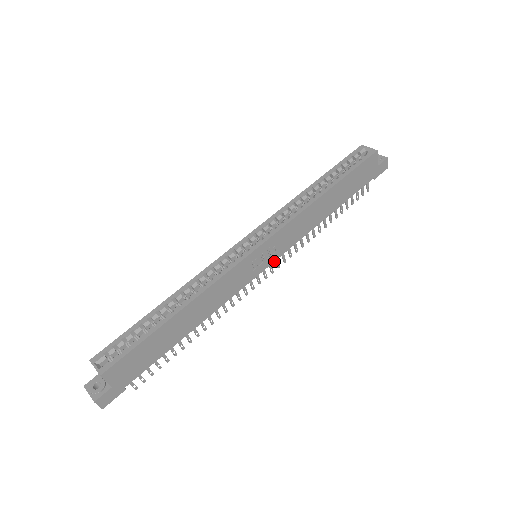
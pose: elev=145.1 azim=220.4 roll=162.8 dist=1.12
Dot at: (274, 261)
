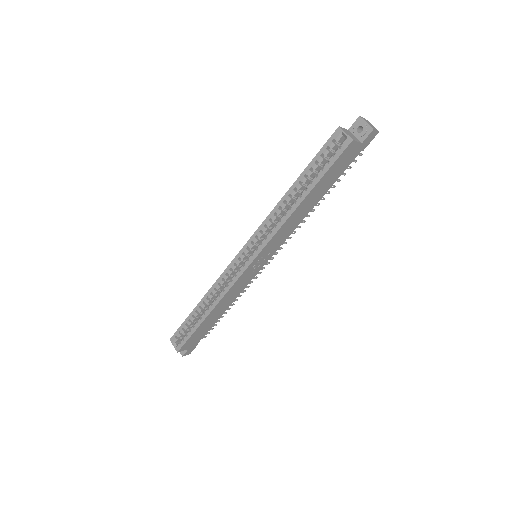
Dot at: (272, 255)
